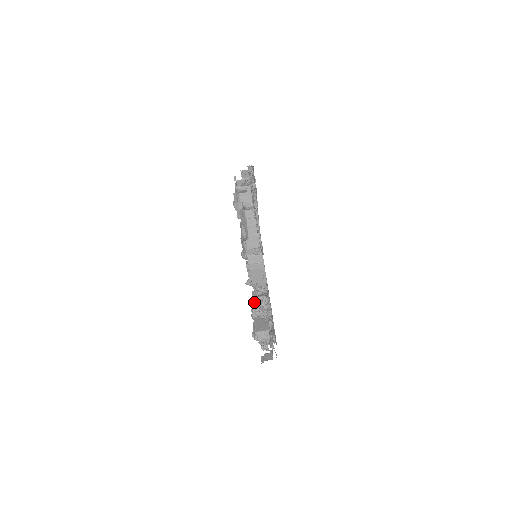
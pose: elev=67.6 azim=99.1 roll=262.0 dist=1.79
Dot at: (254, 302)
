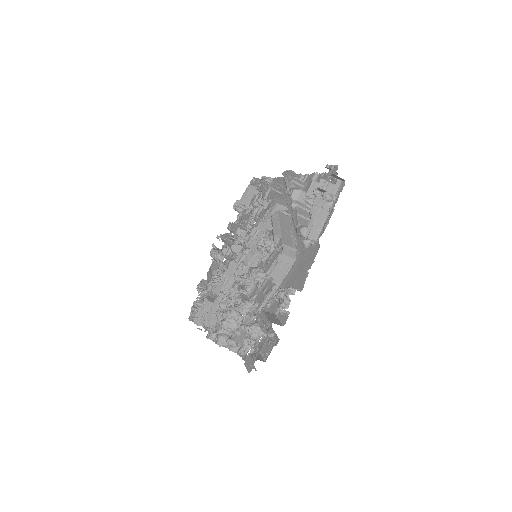
Dot at: (279, 292)
